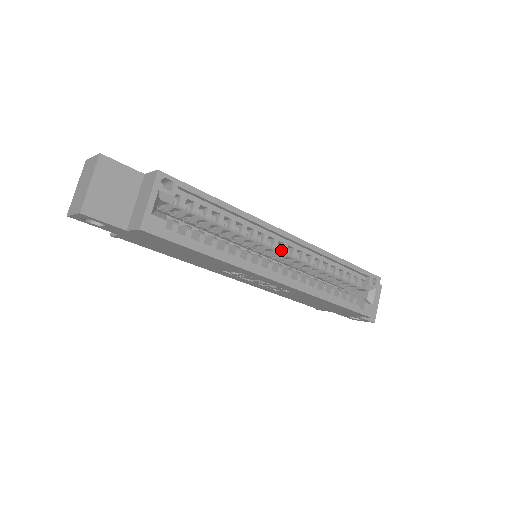
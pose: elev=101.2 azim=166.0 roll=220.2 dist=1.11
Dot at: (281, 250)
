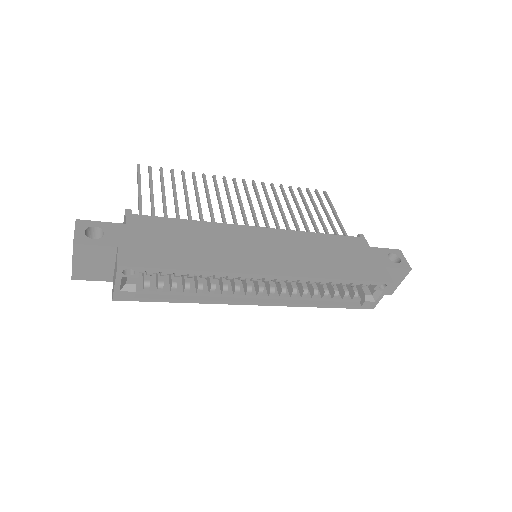
Dot at: (263, 280)
